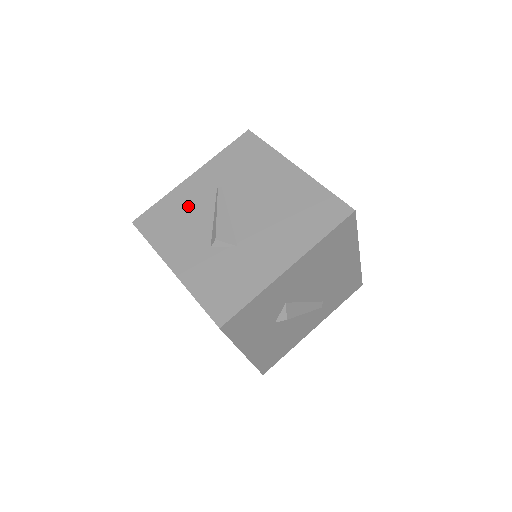
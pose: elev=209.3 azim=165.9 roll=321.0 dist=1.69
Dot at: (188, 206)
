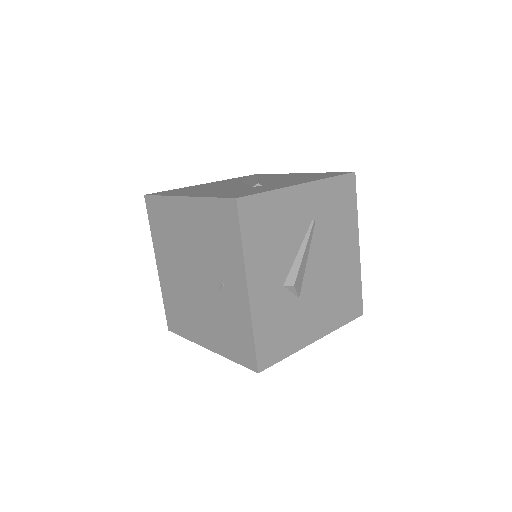
Dot at: (287, 222)
